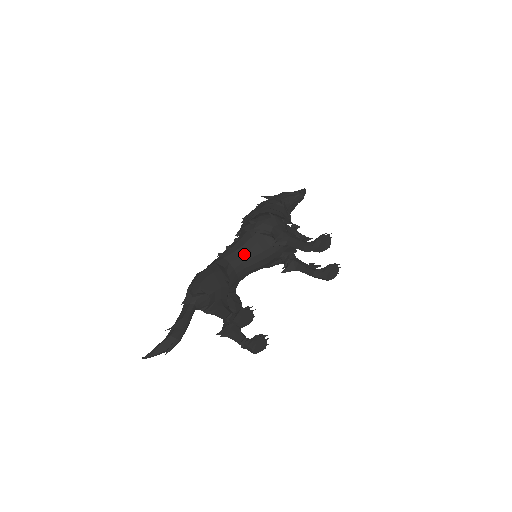
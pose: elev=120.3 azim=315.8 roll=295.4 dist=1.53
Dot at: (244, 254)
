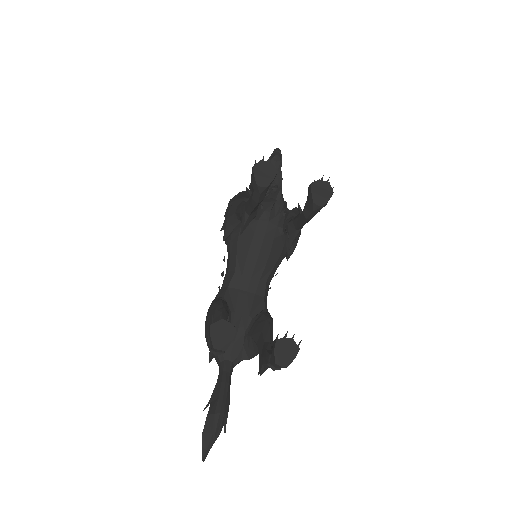
Dot at: (236, 266)
